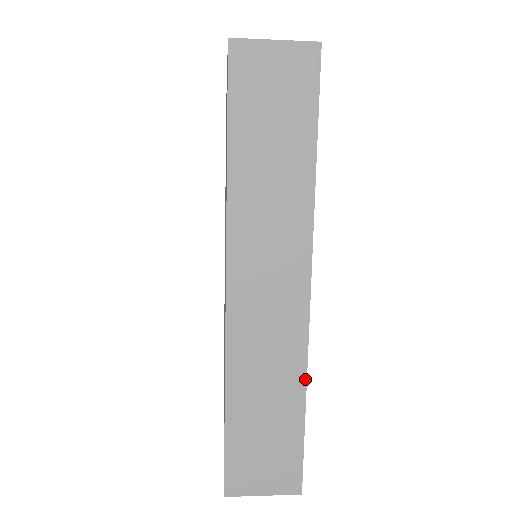
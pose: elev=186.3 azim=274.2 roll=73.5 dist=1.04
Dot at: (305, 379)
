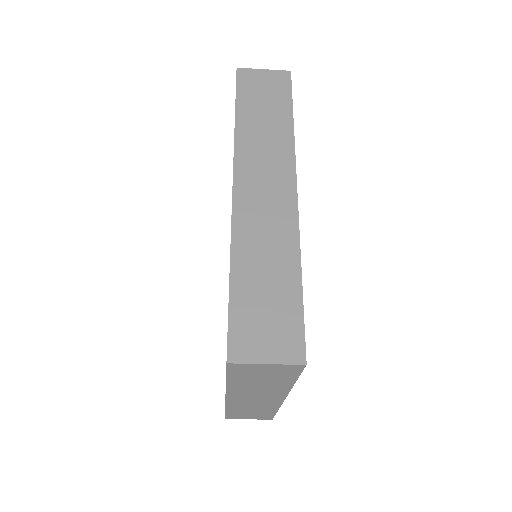
Dot at: (299, 254)
